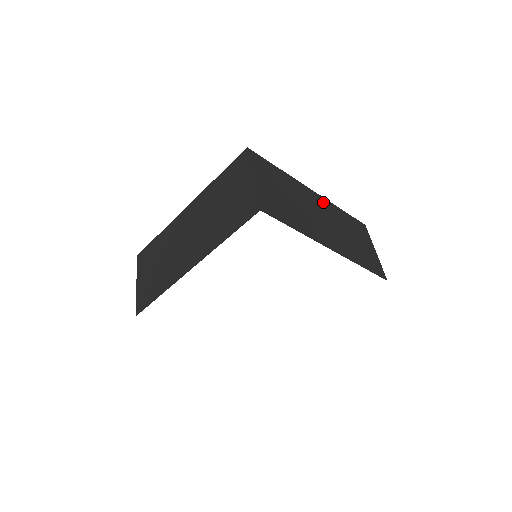
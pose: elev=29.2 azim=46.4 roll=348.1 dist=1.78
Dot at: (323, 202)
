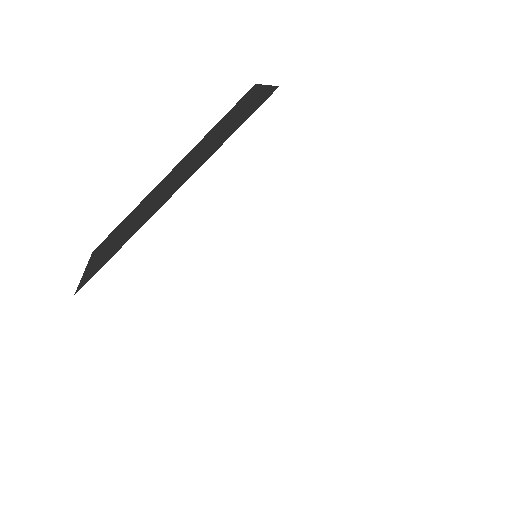
Dot at: occluded
